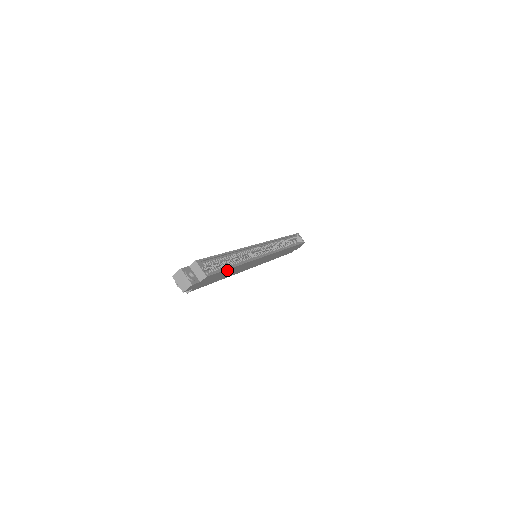
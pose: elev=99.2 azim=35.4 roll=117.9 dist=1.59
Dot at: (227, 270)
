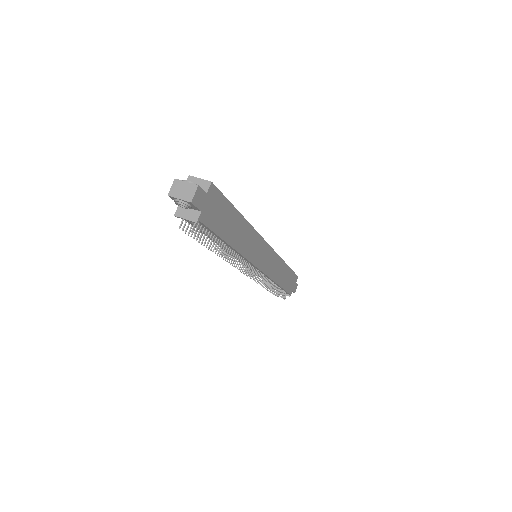
Dot at: (232, 210)
